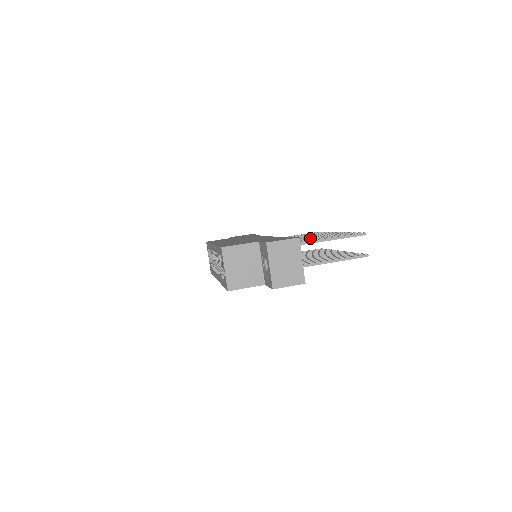
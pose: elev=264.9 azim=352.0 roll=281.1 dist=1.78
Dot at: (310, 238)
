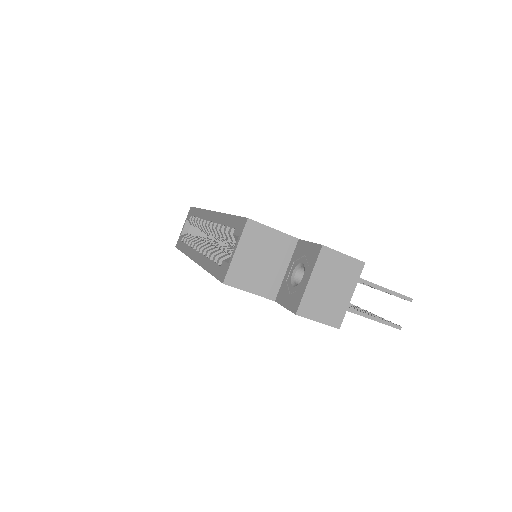
Dot at: occluded
